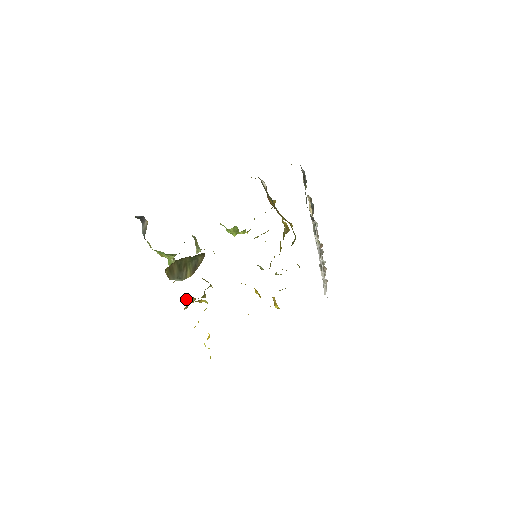
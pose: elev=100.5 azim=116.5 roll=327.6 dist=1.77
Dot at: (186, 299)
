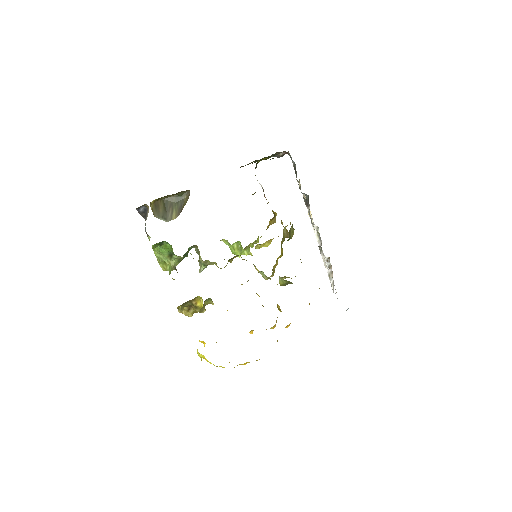
Dot at: (184, 312)
